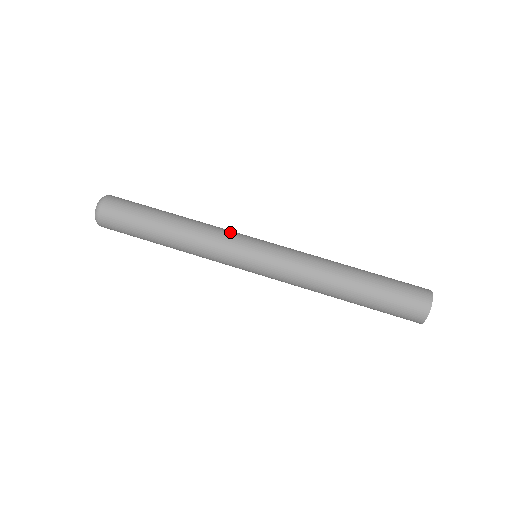
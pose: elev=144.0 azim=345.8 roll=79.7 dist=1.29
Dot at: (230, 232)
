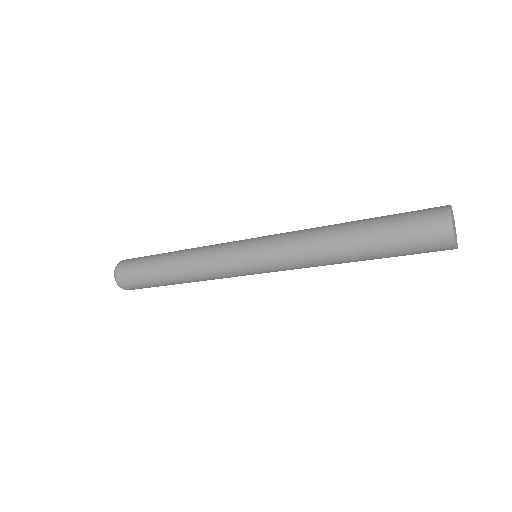
Dot at: occluded
